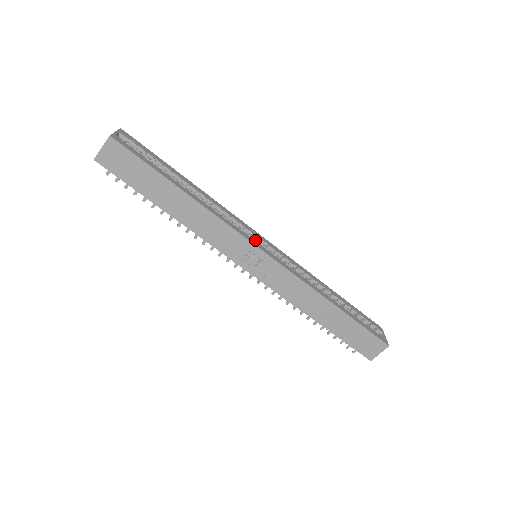
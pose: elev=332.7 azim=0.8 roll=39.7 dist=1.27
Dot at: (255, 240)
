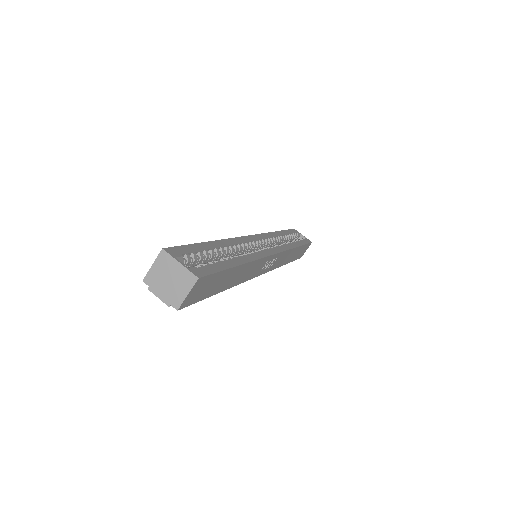
Dot at: (264, 248)
